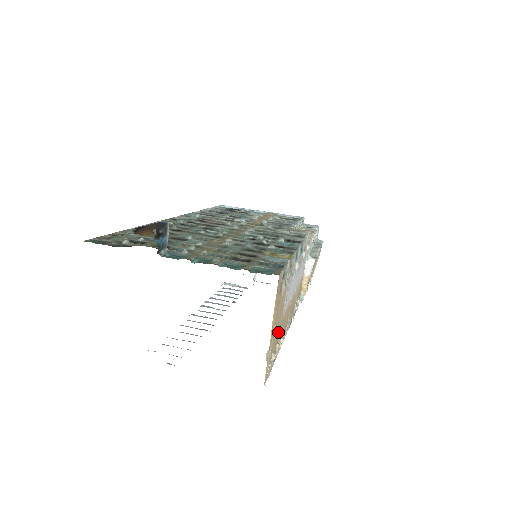
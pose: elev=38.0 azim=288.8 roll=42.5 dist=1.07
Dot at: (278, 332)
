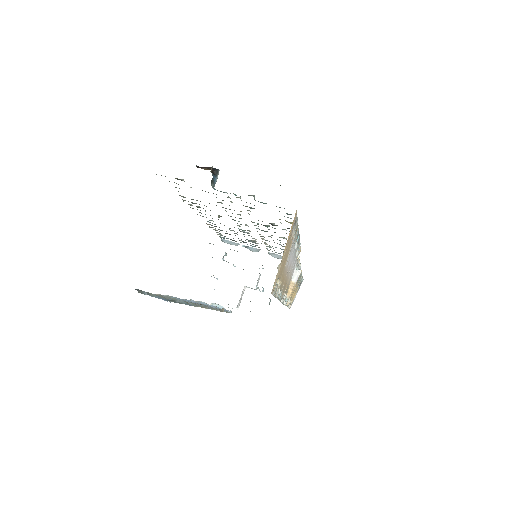
Dot at: (282, 271)
